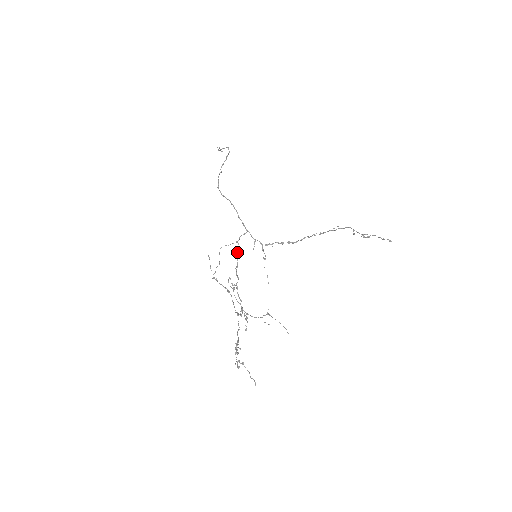
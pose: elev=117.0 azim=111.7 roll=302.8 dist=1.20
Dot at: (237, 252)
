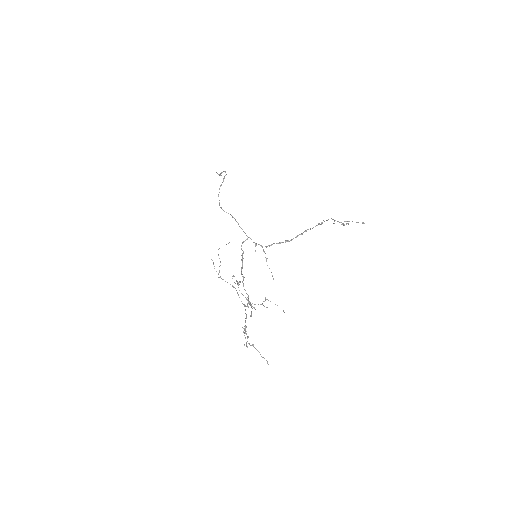
Dot at: occluded
